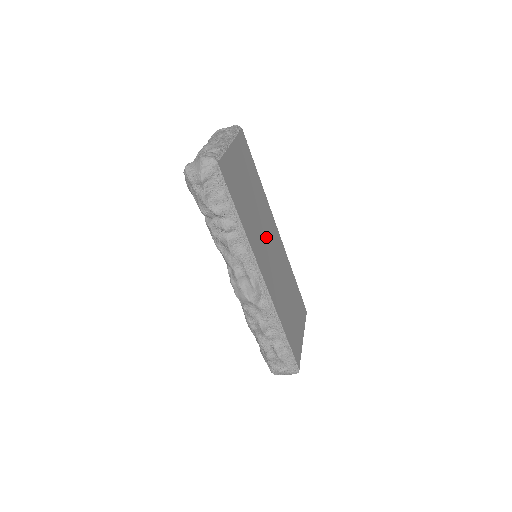
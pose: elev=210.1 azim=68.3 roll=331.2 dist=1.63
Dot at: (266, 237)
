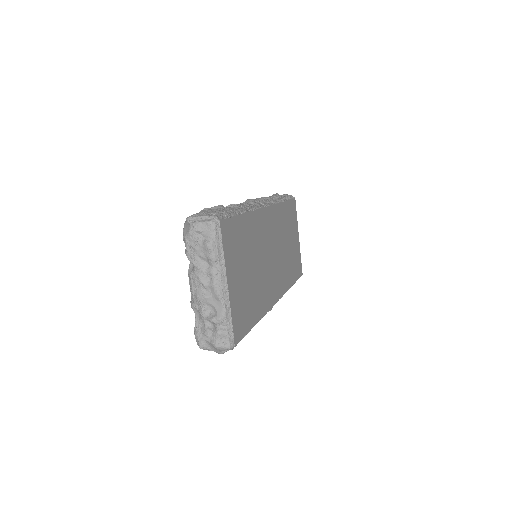
Dot at: (266, 257)
